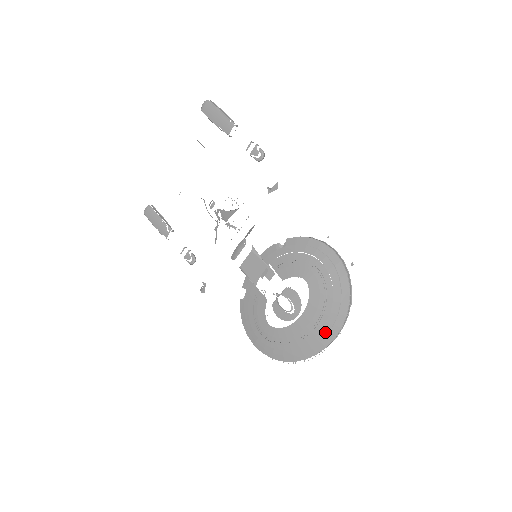
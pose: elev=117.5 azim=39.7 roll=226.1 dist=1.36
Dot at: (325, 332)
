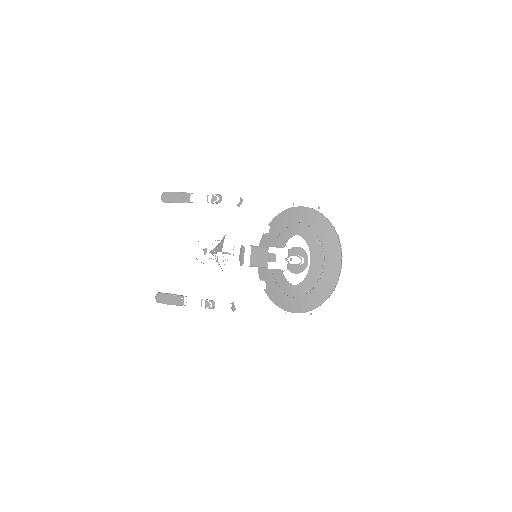
Dot at: (332, 258)
